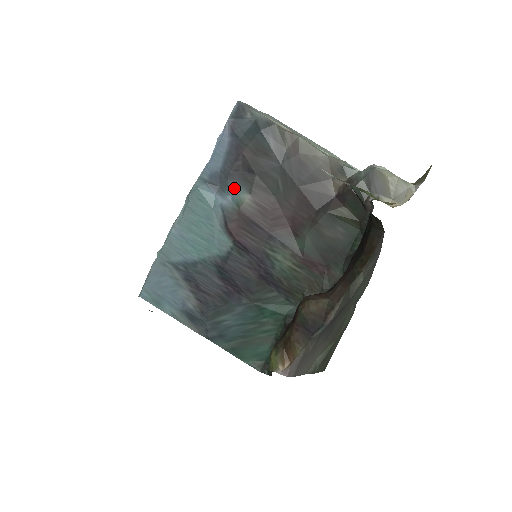
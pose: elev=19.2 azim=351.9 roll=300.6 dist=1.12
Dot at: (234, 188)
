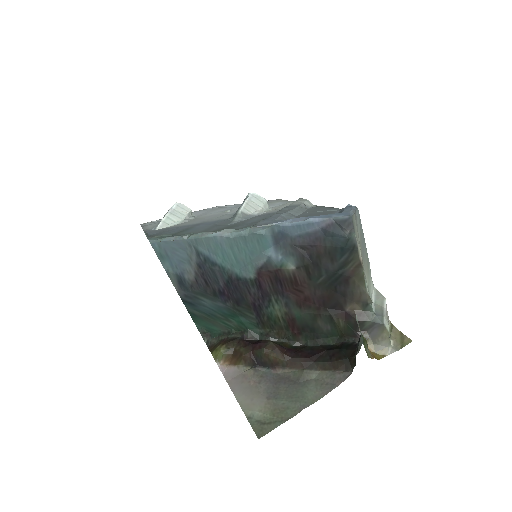
Dot at: (289, 255)
